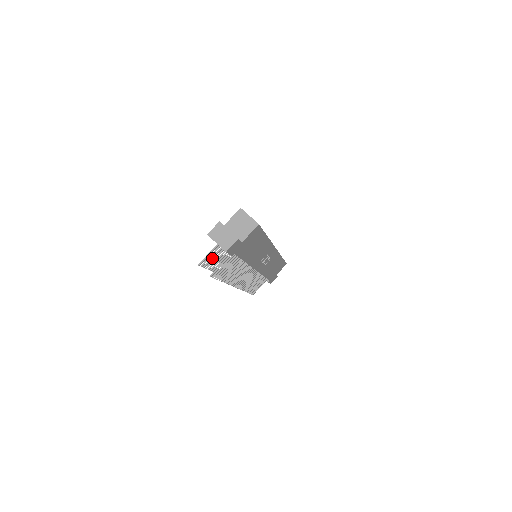
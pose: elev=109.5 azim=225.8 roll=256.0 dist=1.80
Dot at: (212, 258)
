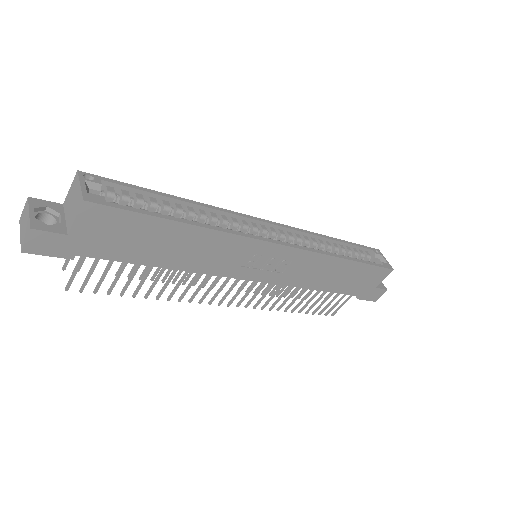
Dot at: occluded
